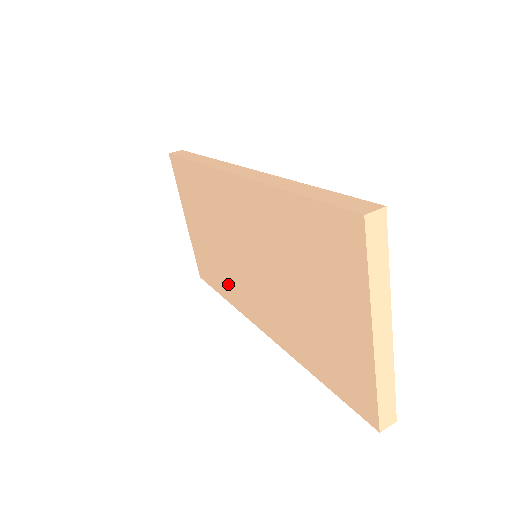
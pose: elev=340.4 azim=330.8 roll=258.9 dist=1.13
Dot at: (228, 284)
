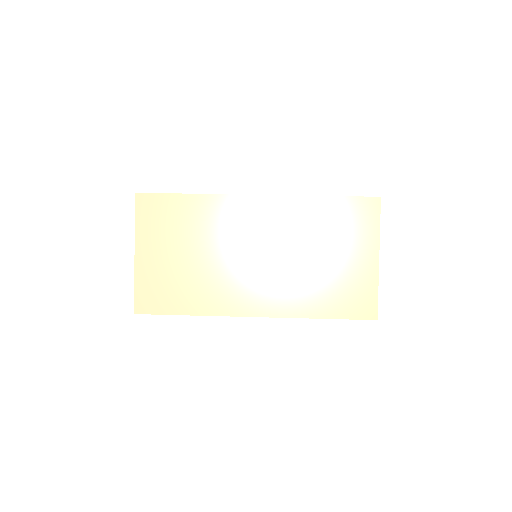
Dot at: (206, 295)
